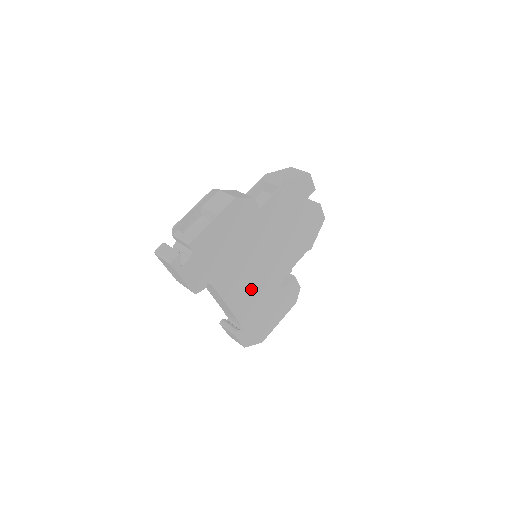
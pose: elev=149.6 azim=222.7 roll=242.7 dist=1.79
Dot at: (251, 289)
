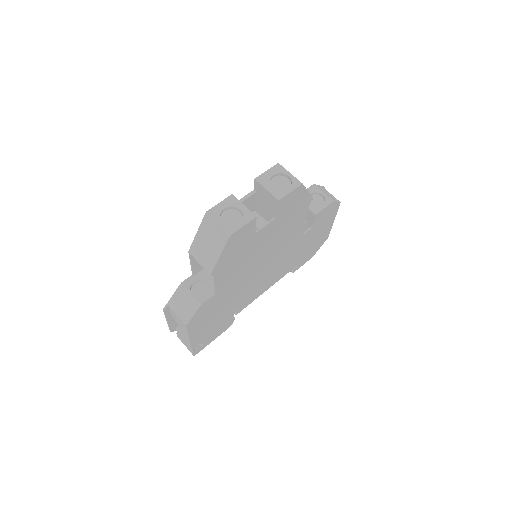
Dot at: (275, 271)
